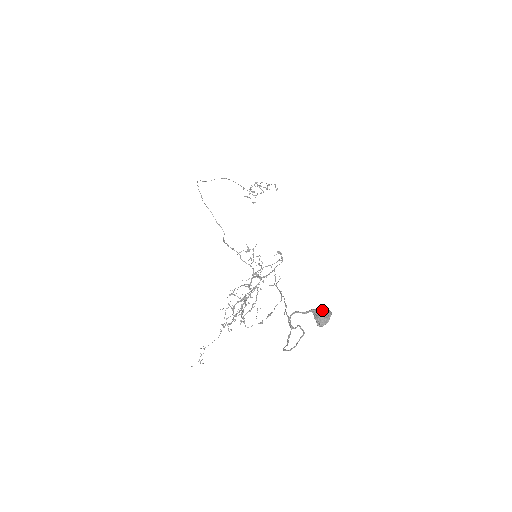
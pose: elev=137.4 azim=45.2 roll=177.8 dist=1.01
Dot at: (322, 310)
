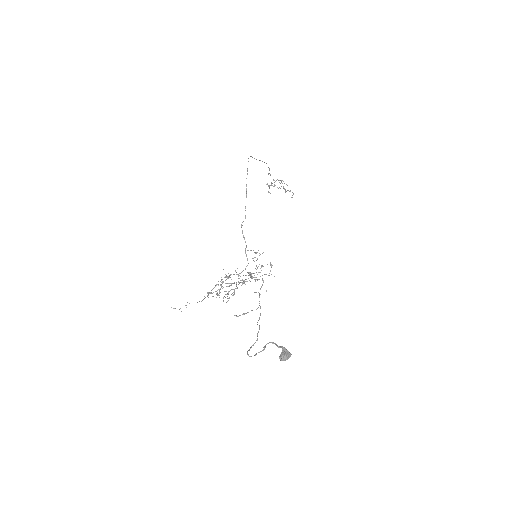
Dot at: (288, 351)
